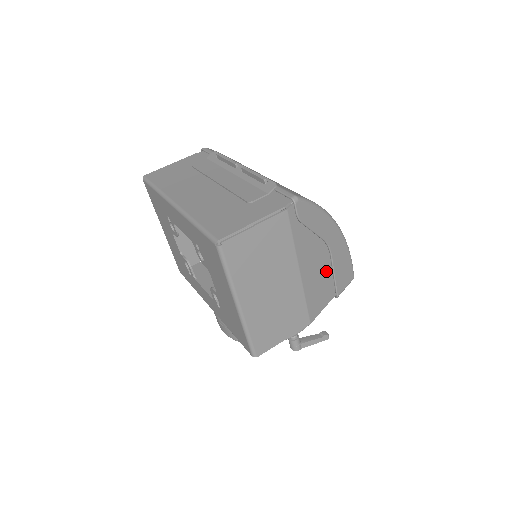
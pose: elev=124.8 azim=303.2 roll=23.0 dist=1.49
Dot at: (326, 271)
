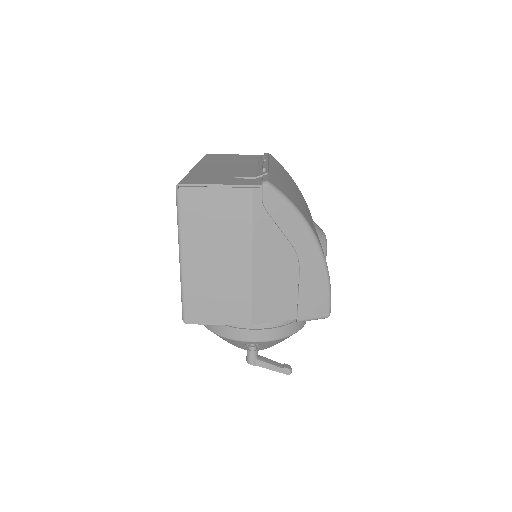
Dot at: (290, 283)
